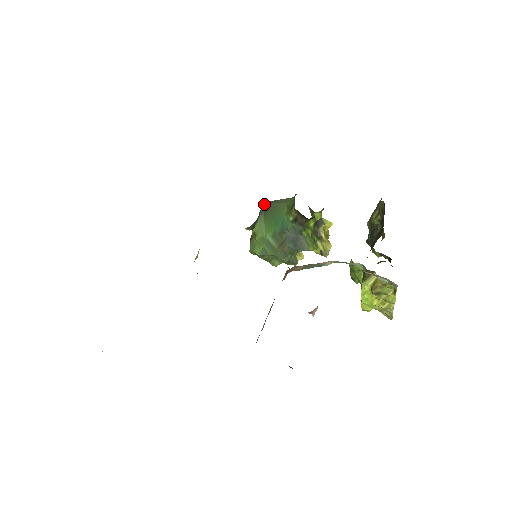
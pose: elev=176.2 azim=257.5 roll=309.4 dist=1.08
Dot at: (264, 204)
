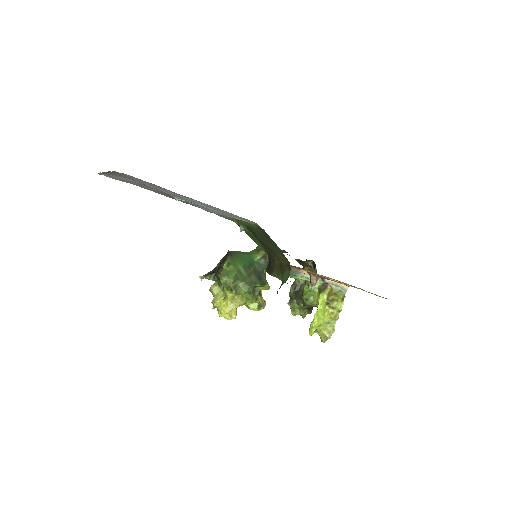
Dot at: (230, 251)
